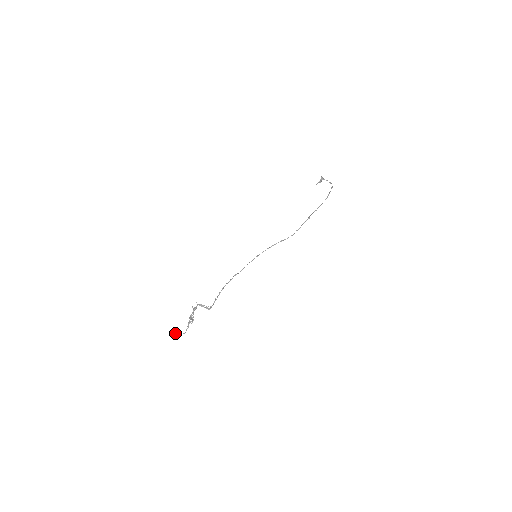
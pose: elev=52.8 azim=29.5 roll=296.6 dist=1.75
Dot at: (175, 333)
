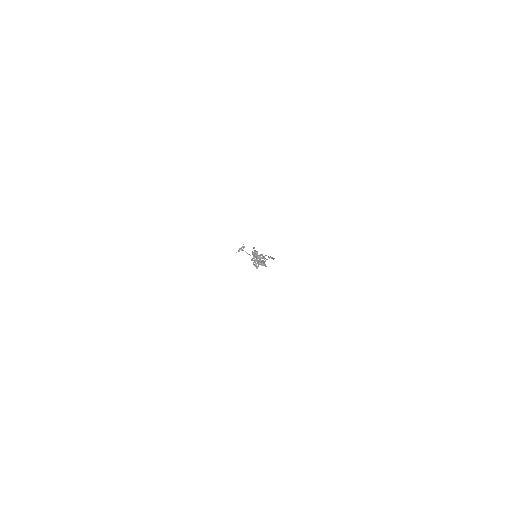
Dot at: occluded
